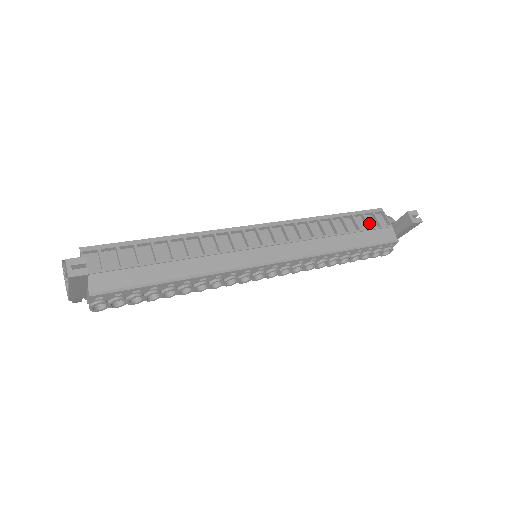
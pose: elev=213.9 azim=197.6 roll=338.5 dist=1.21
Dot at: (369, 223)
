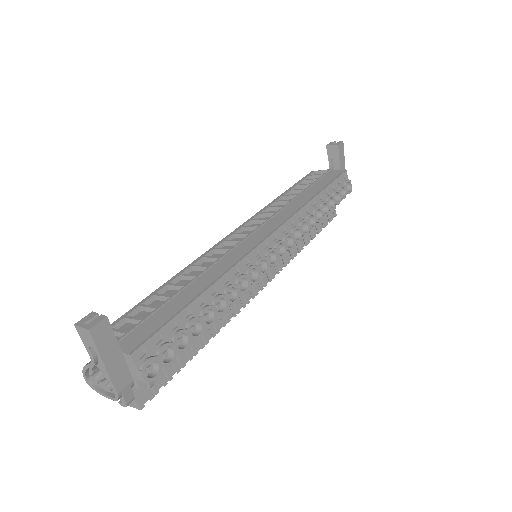
Dot at: (313, 179)
